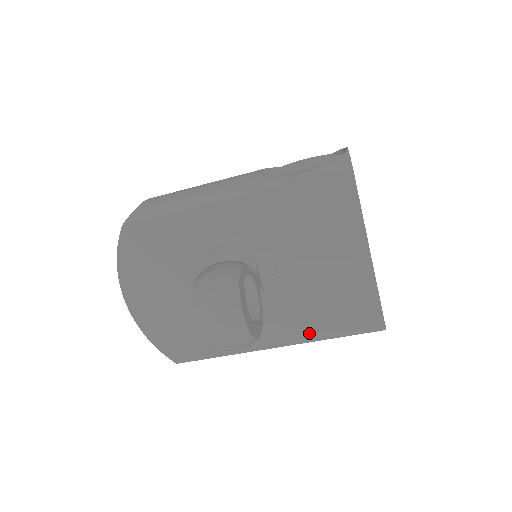
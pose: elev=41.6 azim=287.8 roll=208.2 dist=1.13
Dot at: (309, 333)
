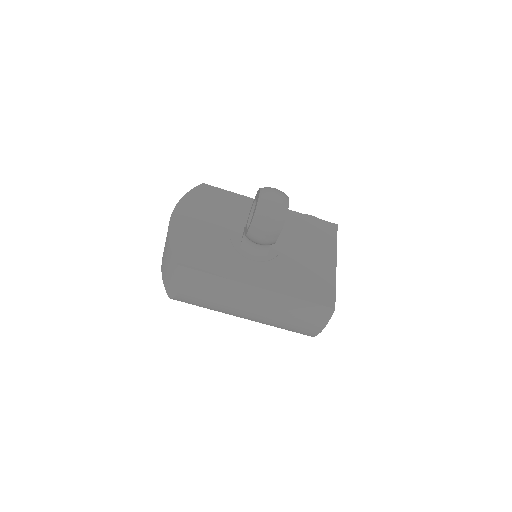
Dot at: (285, 288)
